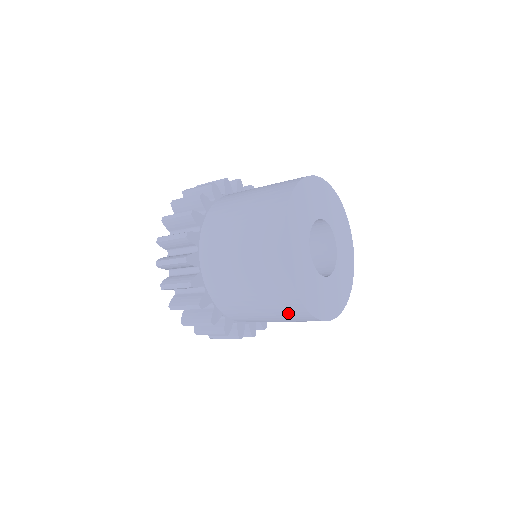
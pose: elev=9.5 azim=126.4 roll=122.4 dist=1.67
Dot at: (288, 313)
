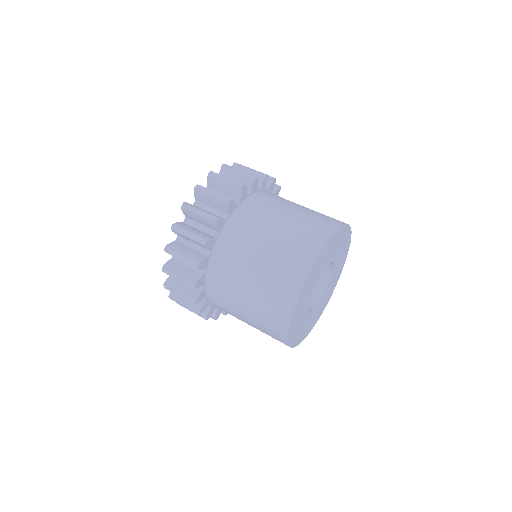
Dot at: occluded
